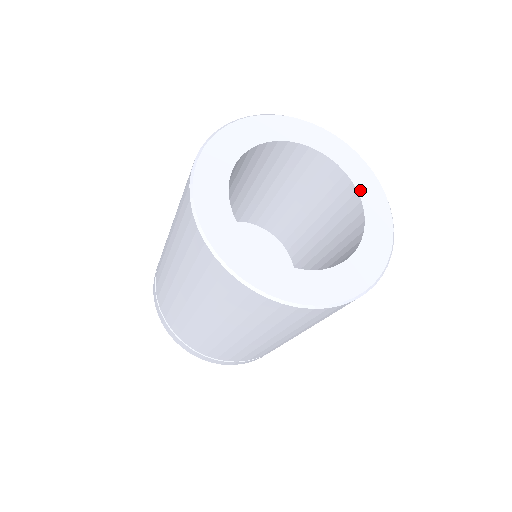
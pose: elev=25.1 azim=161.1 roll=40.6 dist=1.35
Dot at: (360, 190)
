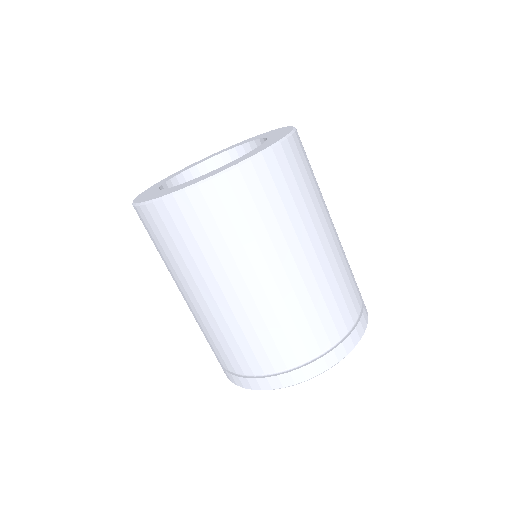
Dot at: (265, 143)
